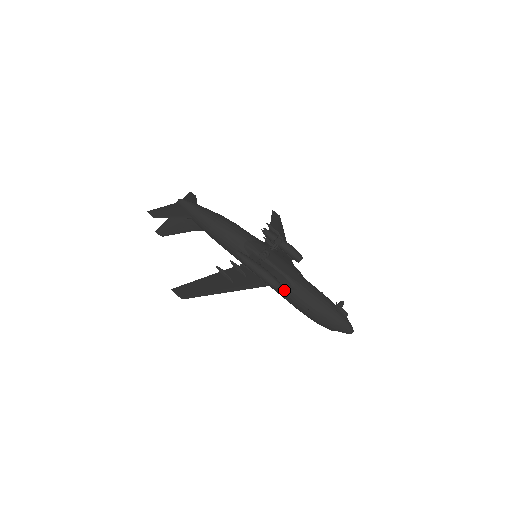
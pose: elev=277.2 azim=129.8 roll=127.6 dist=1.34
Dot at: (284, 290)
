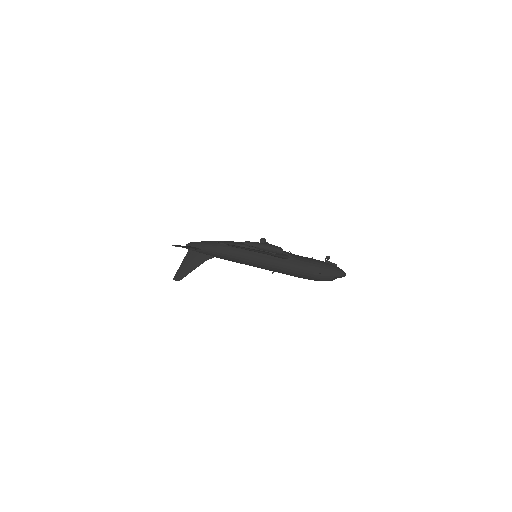
Dot at: (286, 263)
